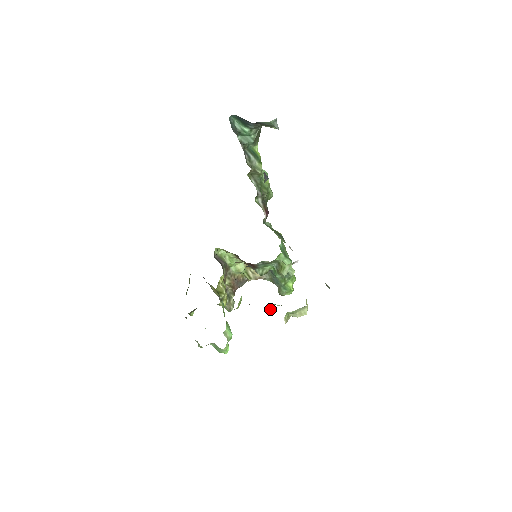
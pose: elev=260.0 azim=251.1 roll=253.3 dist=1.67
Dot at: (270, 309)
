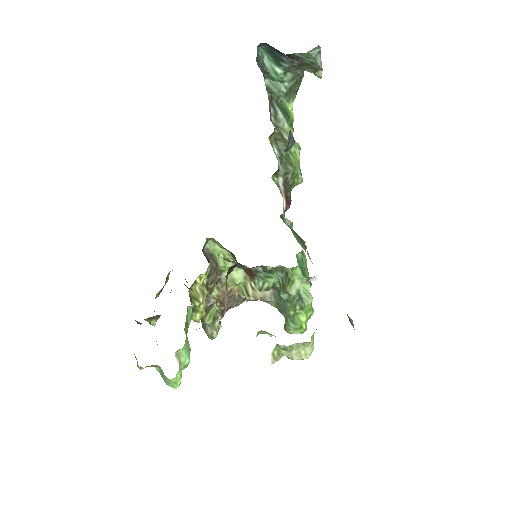
Dot at: occluded
